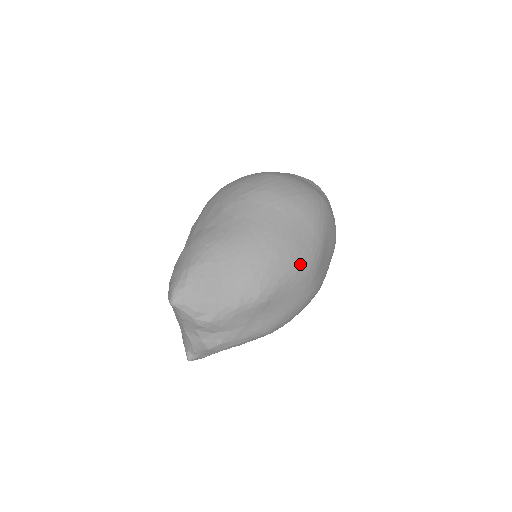
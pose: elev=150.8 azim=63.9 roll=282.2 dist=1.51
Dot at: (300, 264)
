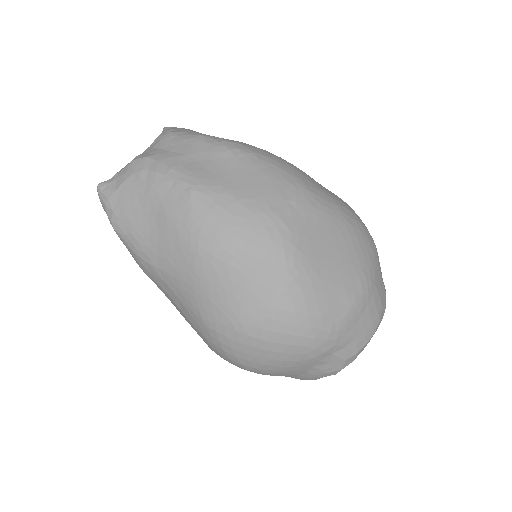
Dot at: (294, 174)
